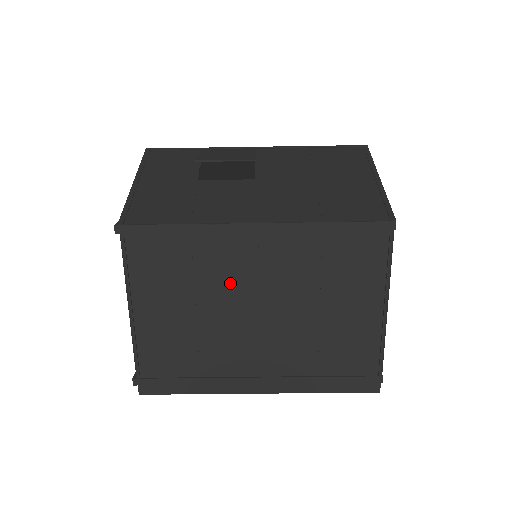
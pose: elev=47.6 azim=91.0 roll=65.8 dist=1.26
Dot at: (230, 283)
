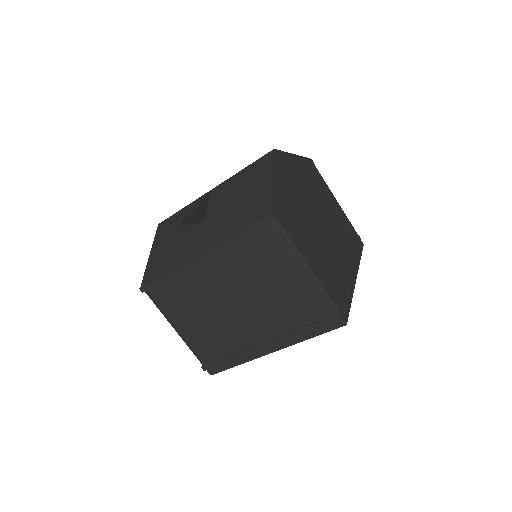
Dot at: (211, 294)
